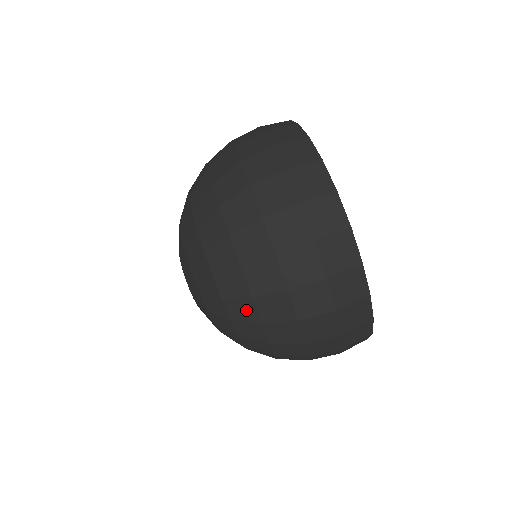
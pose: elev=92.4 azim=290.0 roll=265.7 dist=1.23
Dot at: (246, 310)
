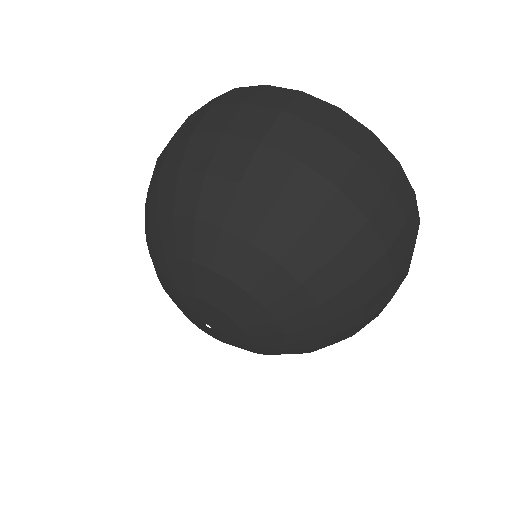
Dot at: (216, 193)
